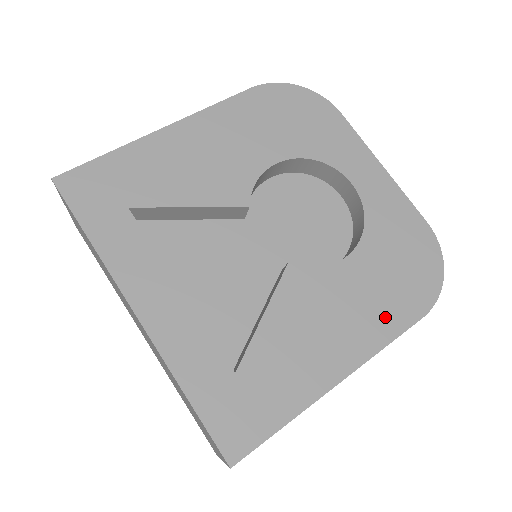
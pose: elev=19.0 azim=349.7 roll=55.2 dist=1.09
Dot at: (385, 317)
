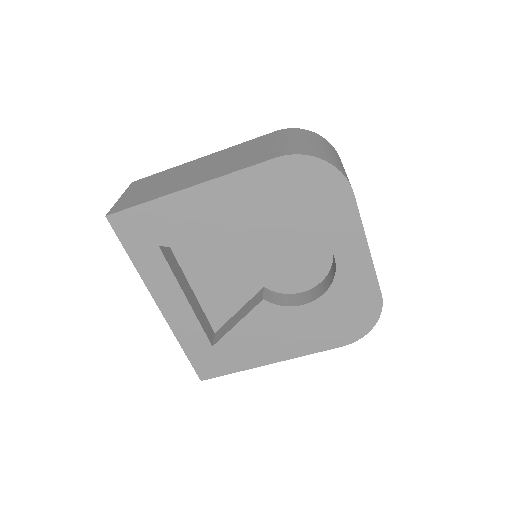
Dot at: (316, 341)
